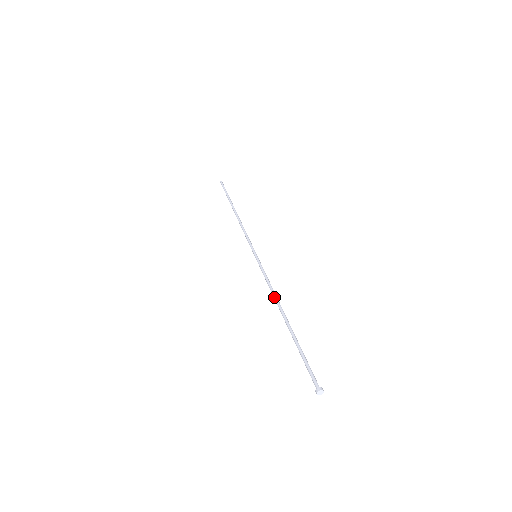
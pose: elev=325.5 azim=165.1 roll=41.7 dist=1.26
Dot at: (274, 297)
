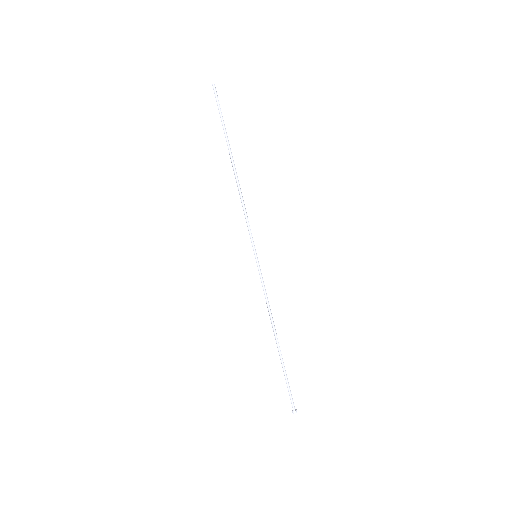
Dot at: (271, 318)
